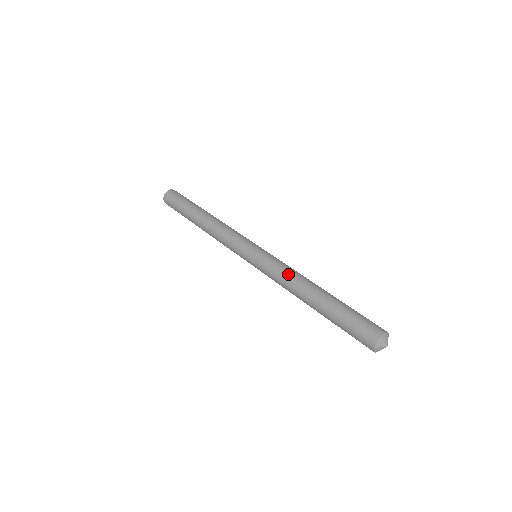
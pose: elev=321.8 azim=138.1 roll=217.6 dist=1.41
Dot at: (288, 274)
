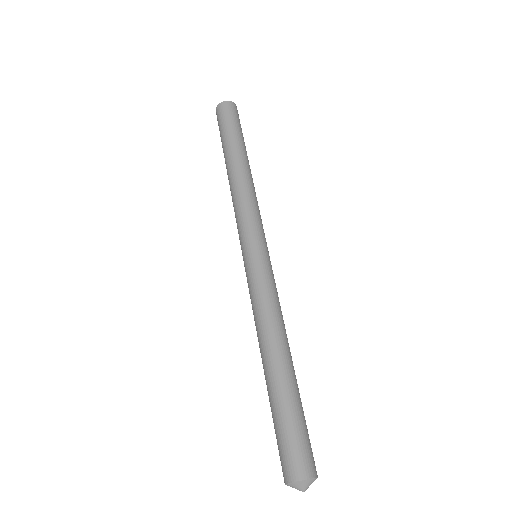
Dot at: (276, 311)
